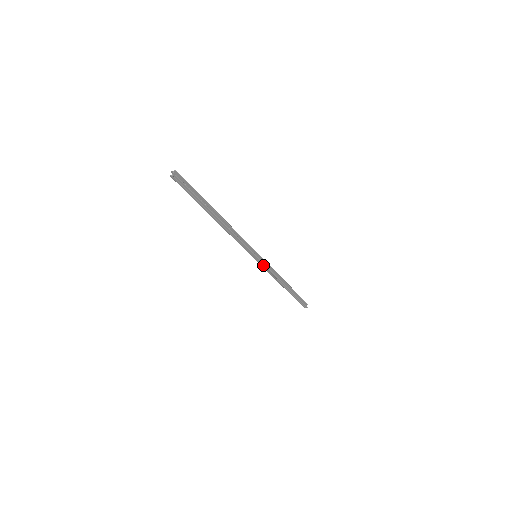
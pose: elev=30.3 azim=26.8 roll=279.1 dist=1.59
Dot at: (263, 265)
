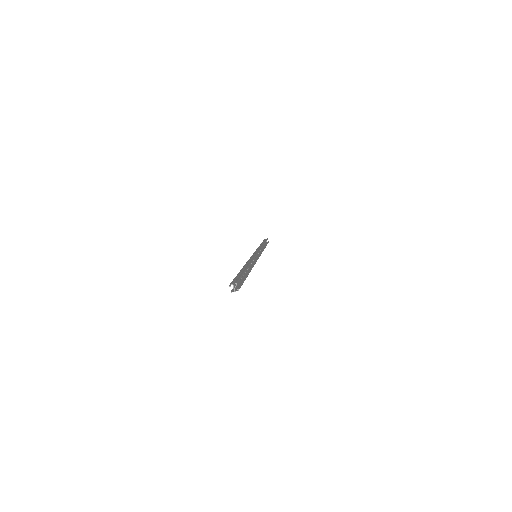
Dot at: occluded
